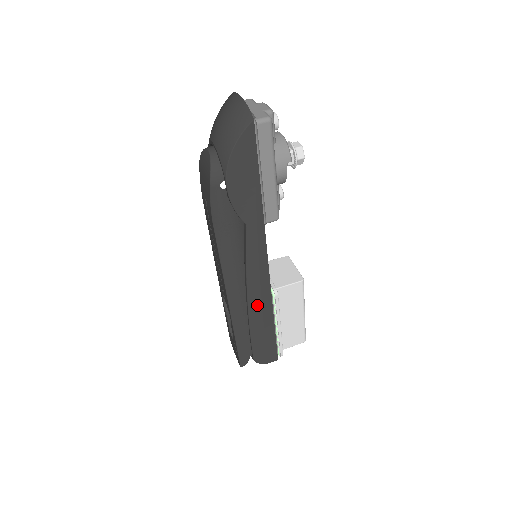
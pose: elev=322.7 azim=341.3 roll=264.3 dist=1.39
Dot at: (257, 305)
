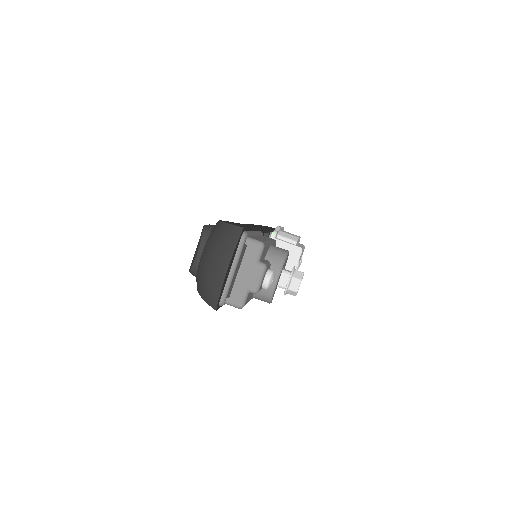
Dot at: occluded
